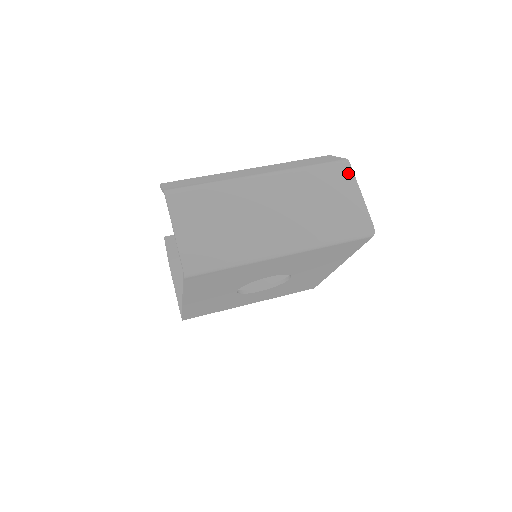
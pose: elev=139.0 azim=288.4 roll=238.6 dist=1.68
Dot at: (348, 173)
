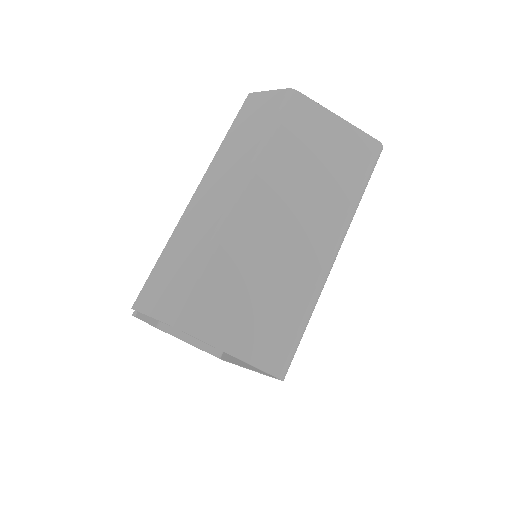
Dot at: (307, 105)
